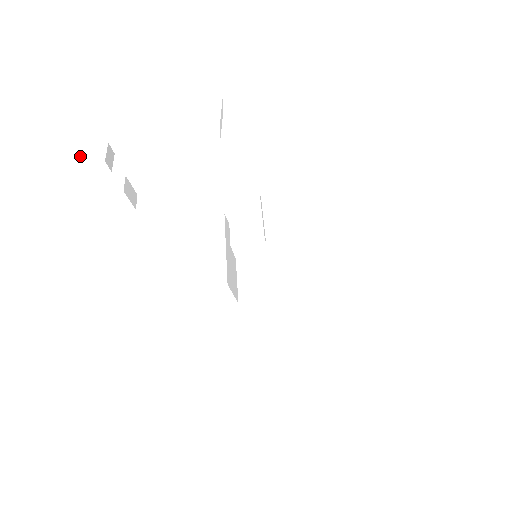
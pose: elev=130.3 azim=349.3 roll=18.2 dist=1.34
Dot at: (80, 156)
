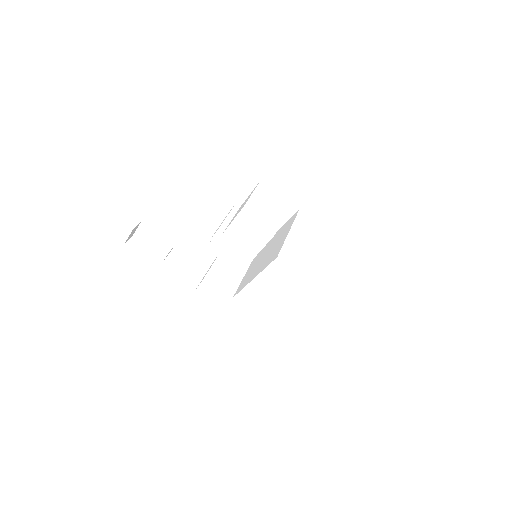
Dot at: occluded
